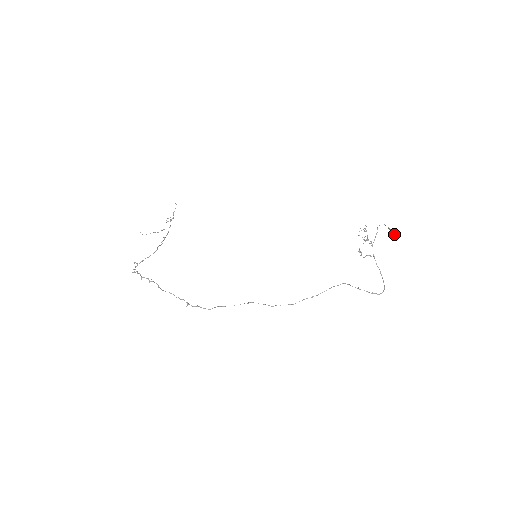
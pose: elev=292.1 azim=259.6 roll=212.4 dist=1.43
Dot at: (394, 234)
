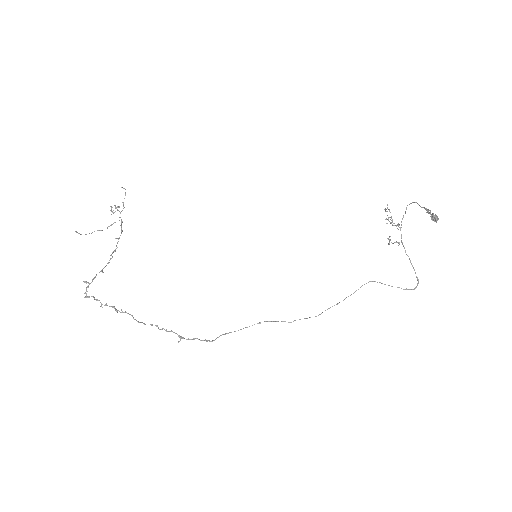
Dot at: (437, 217)
